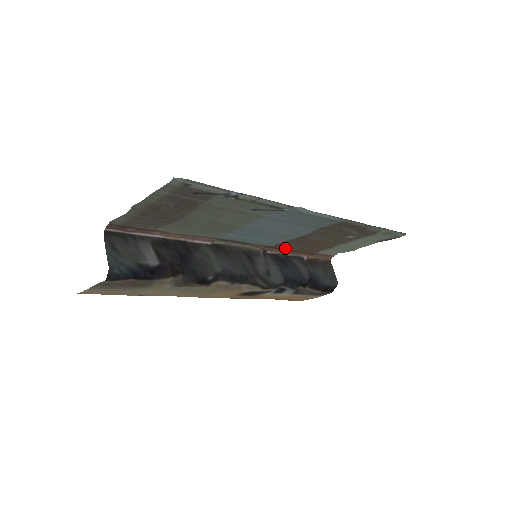
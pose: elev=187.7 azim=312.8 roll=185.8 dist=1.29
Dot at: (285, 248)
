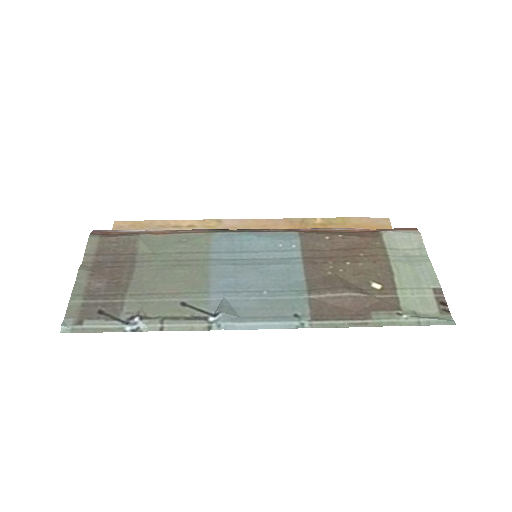
Dot at: (320, 232)
